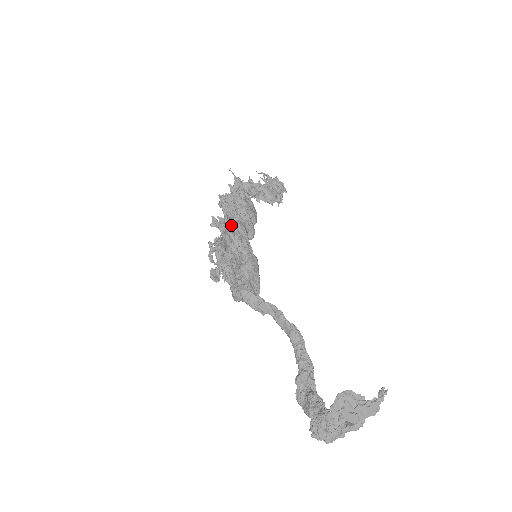
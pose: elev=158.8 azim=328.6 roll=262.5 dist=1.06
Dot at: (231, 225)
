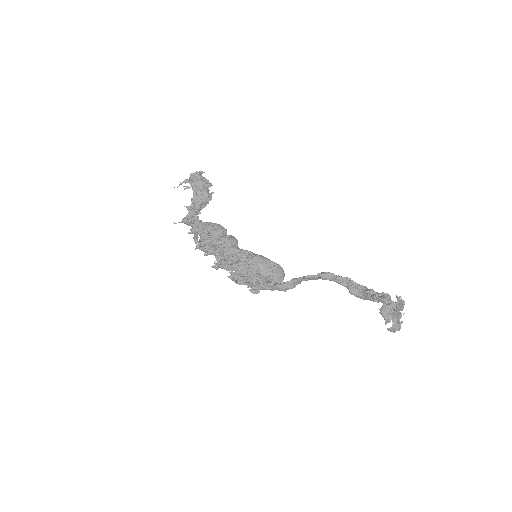
Dot at: (225, 260)
